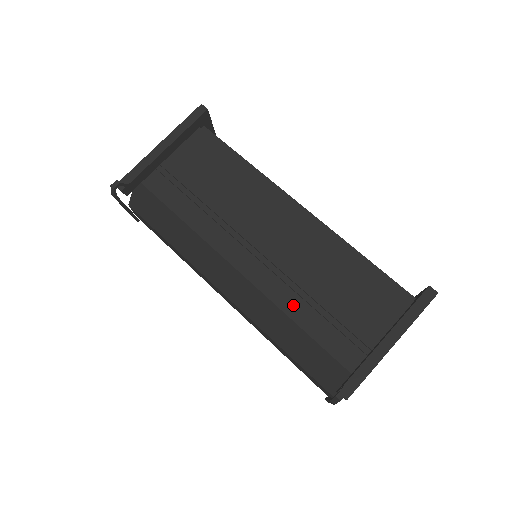
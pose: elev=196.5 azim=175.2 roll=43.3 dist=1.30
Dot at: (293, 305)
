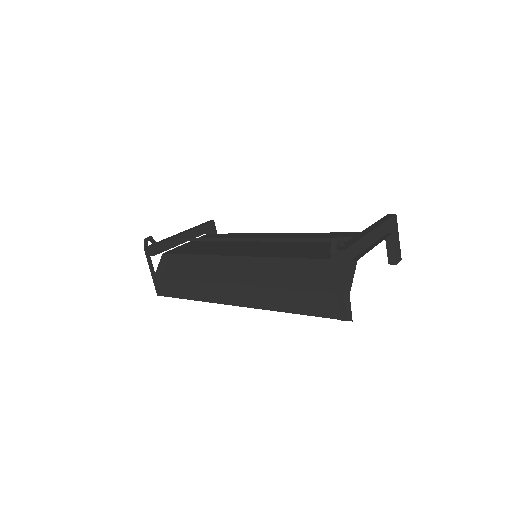
Dot at: (289, 254)
